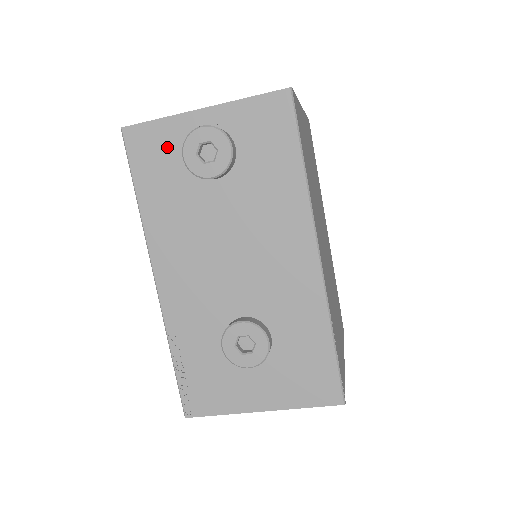
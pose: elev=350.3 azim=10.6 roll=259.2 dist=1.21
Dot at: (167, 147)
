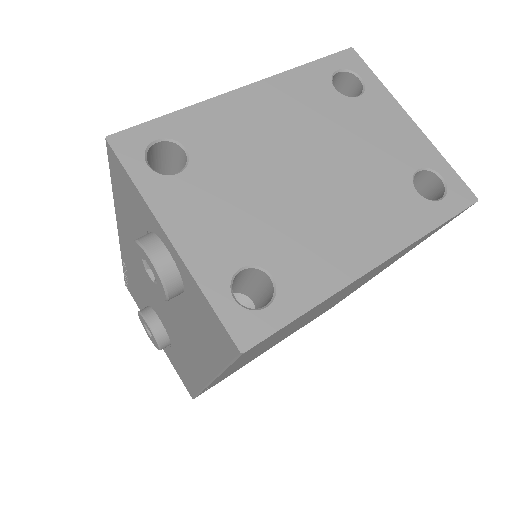
Dot at: (137, 208)
